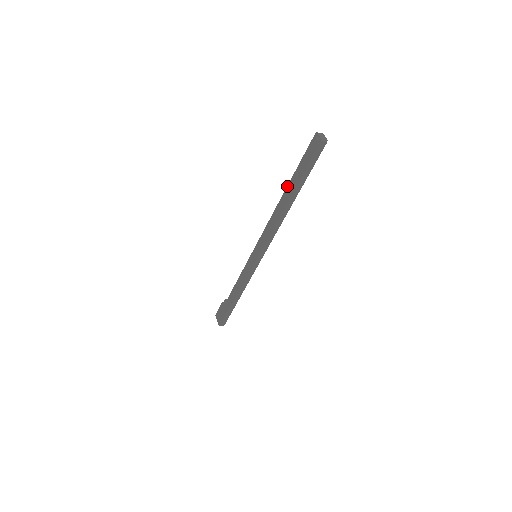
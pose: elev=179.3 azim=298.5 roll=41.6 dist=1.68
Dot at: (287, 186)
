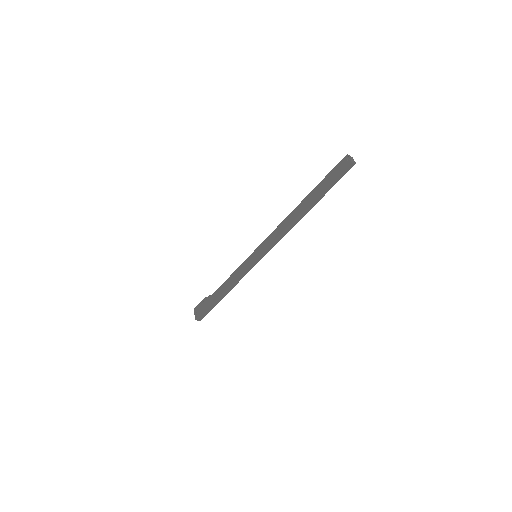
Dot at: (306, 196)
